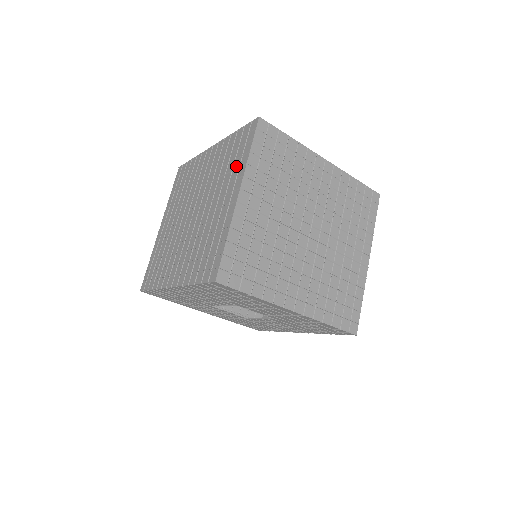
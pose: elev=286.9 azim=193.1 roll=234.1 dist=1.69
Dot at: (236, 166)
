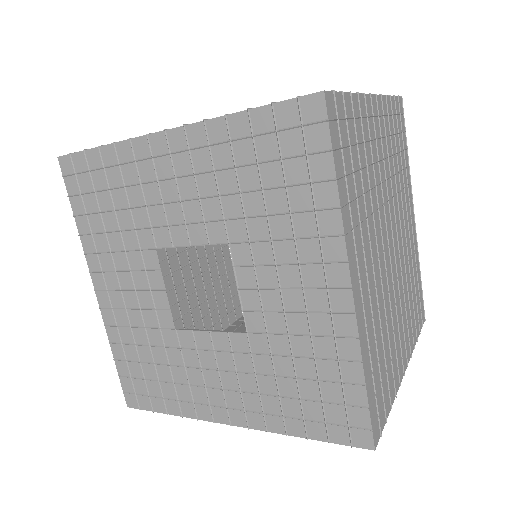
Dot at: occluded
